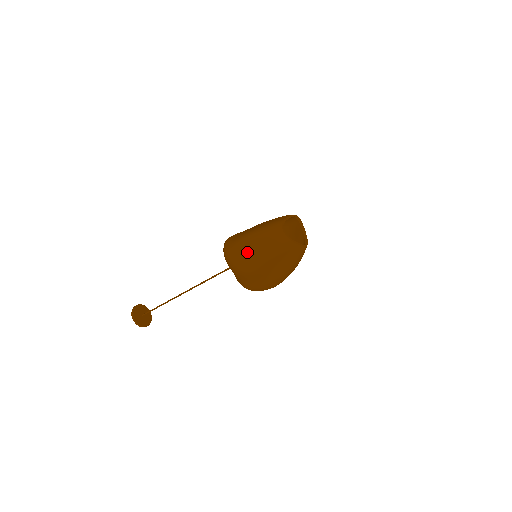
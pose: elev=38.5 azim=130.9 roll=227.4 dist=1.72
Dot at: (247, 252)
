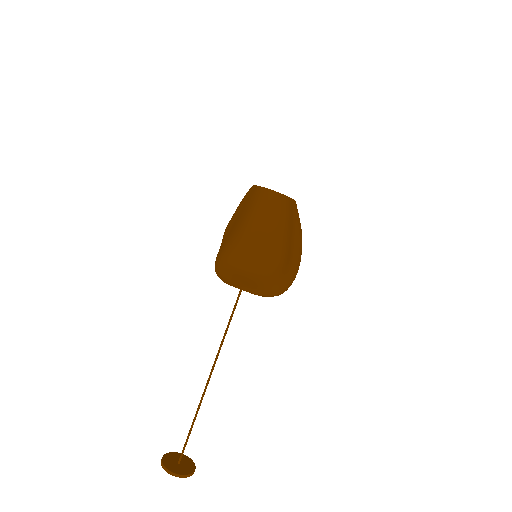
Dot at: (267, 235)
